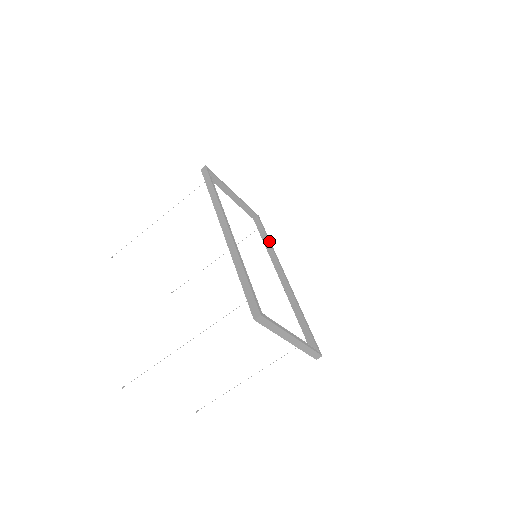
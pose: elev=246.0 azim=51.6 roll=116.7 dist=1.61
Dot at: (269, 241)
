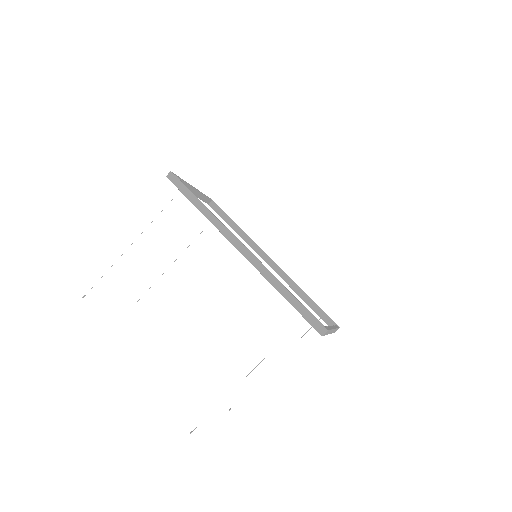
Dot at: (238, 226)
